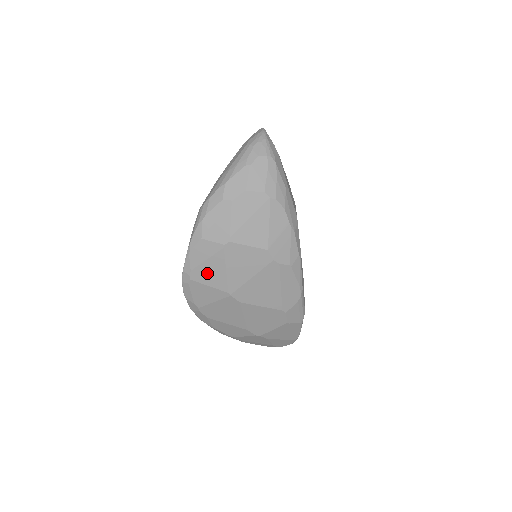
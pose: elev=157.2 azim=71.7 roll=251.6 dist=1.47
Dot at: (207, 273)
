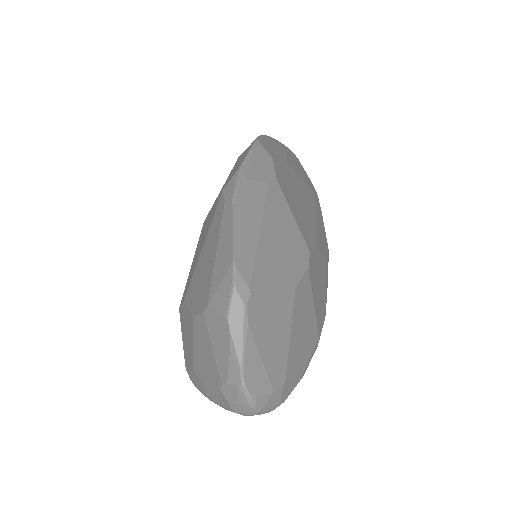
Dot at: occluded
